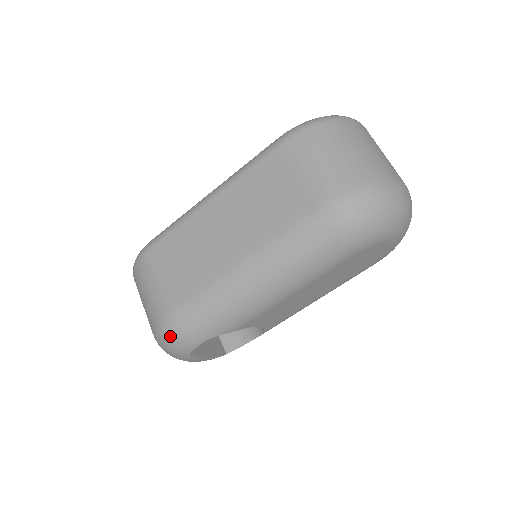
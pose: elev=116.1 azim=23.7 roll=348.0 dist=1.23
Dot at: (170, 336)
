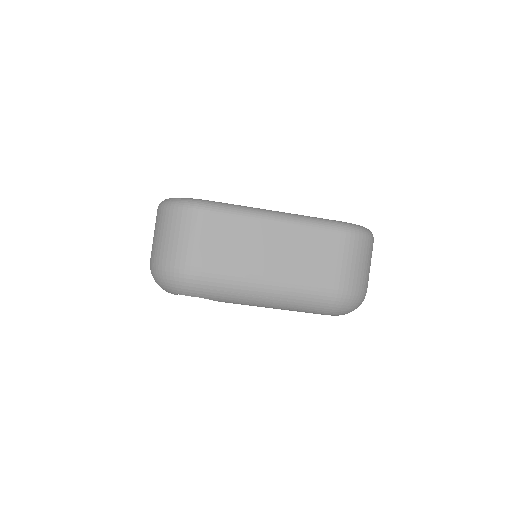
Dot at: (182, 281)
